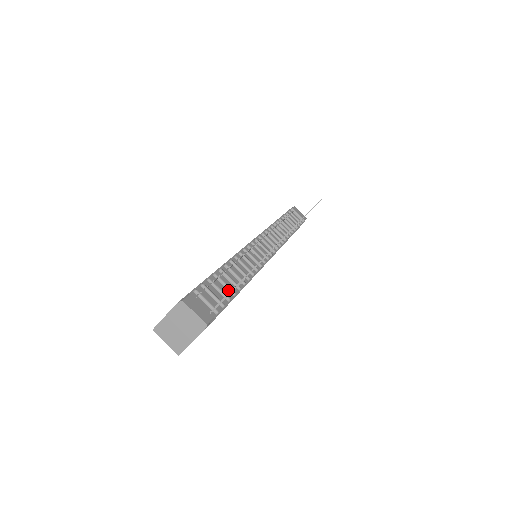
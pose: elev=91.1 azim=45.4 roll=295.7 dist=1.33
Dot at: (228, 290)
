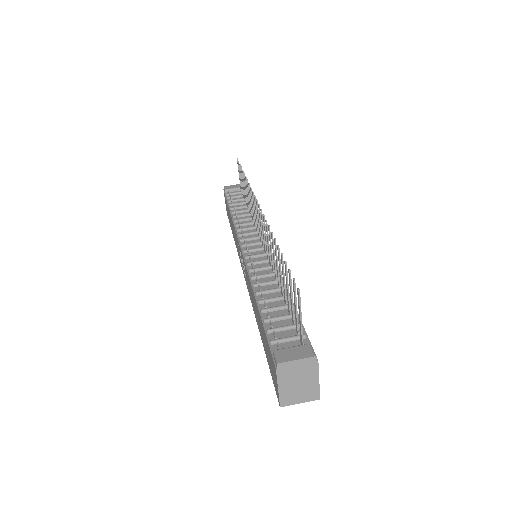
Dot at: (285, 309)
